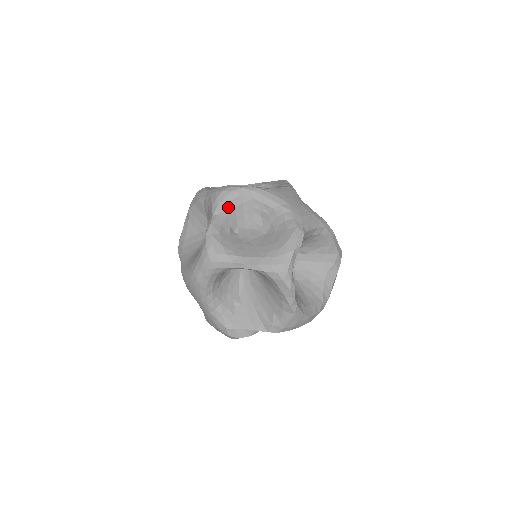
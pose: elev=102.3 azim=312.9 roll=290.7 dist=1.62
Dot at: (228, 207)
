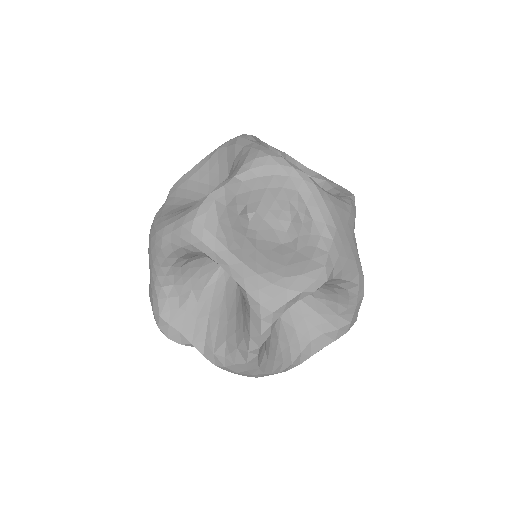
Dot at: (261, 180)
